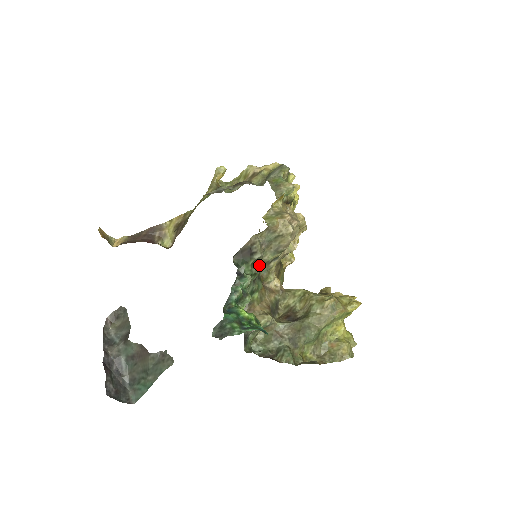
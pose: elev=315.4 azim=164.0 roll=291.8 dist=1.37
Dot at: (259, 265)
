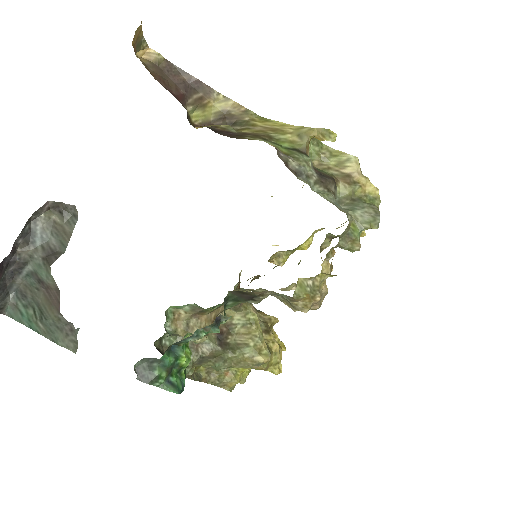
Dot at: (247, 289)
